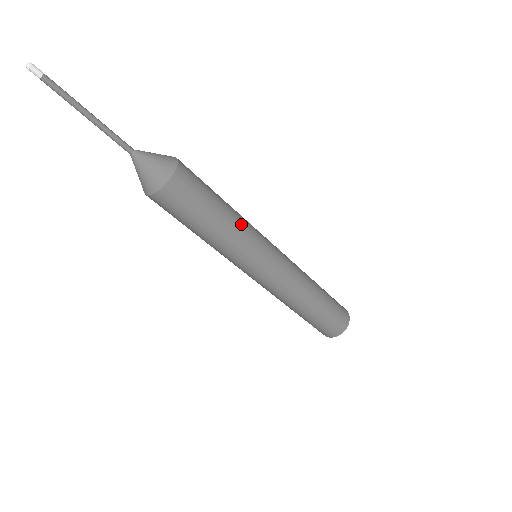
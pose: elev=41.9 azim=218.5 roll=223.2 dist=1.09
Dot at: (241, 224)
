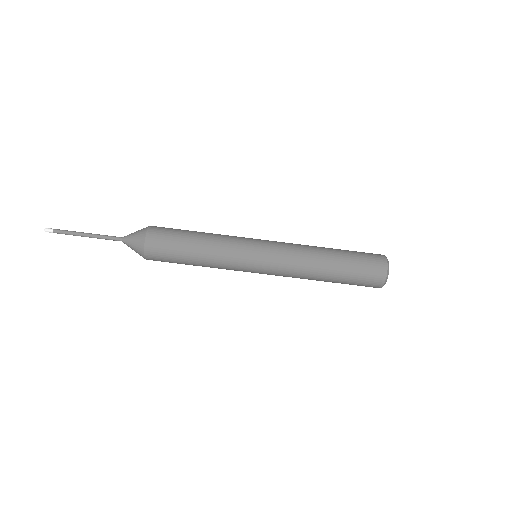
Dot at: (218, 239)
